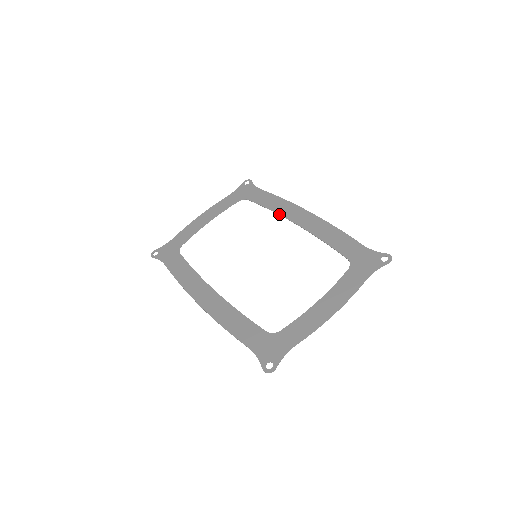
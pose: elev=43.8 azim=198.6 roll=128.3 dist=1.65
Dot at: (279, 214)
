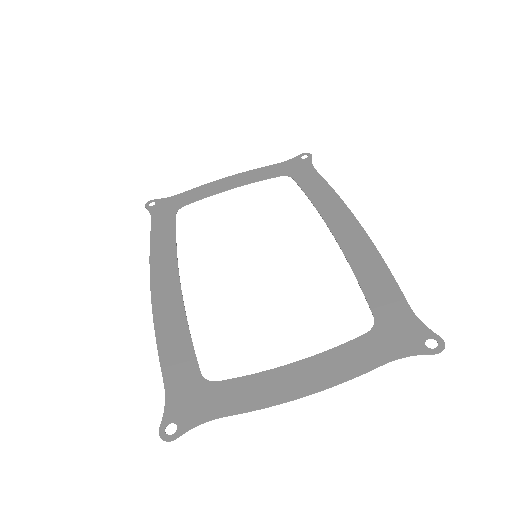
Dot at: (318, 211)
